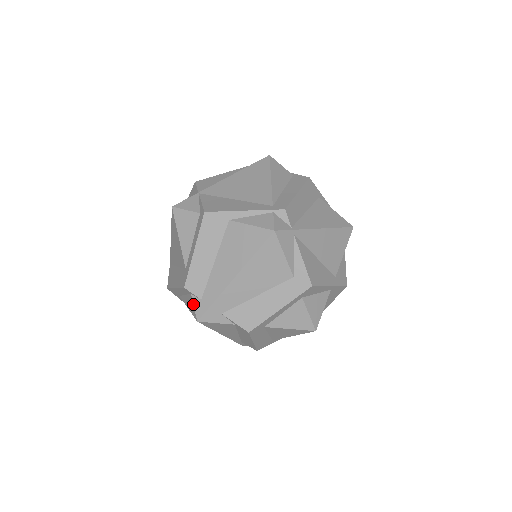
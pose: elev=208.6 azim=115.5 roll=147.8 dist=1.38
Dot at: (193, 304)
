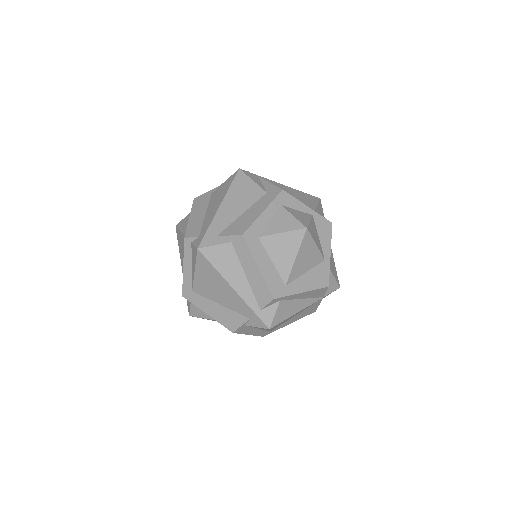
Dot at: (193, 245)
